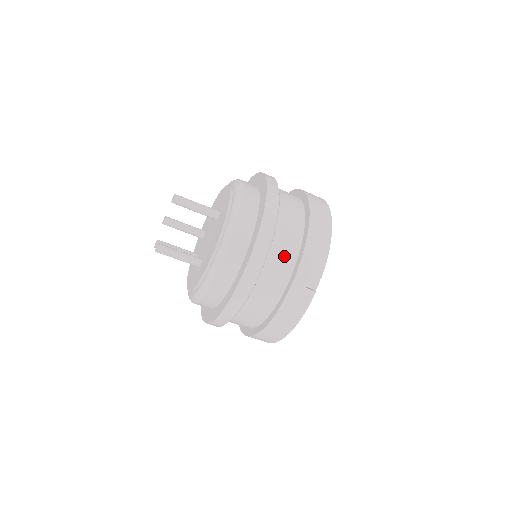
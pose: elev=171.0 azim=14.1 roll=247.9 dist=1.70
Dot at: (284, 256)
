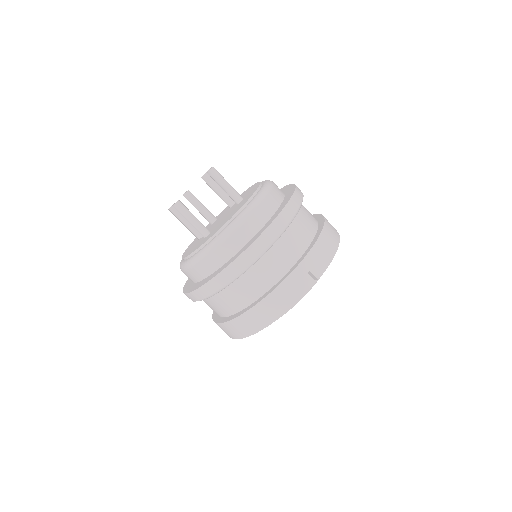
Dot at: (292, 247)
